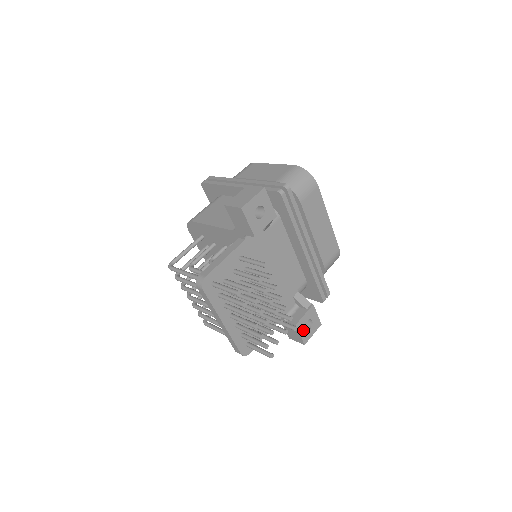
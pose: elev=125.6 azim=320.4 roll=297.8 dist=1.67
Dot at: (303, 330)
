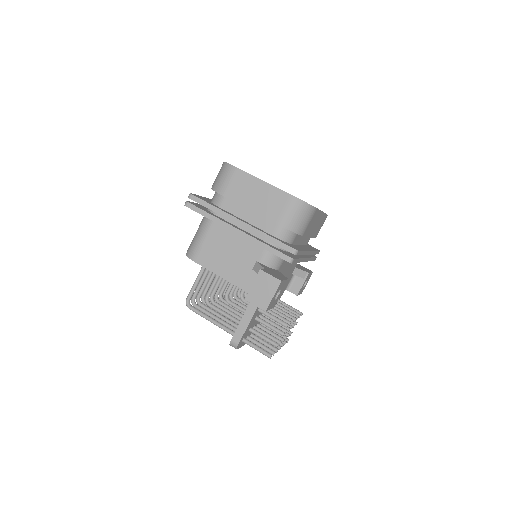
Dot at: (301, 290)
